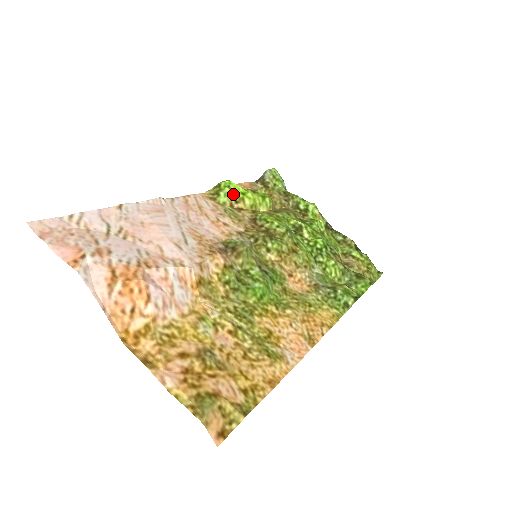
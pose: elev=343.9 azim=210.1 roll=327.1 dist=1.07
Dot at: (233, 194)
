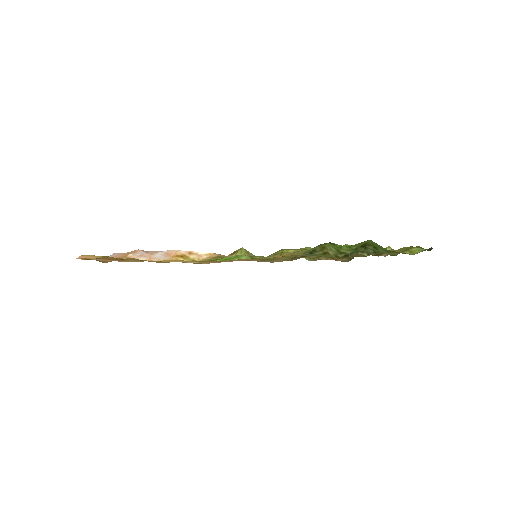
Dot at: occluded
